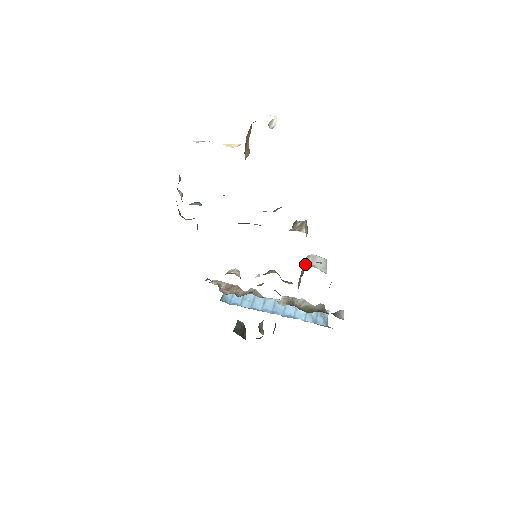
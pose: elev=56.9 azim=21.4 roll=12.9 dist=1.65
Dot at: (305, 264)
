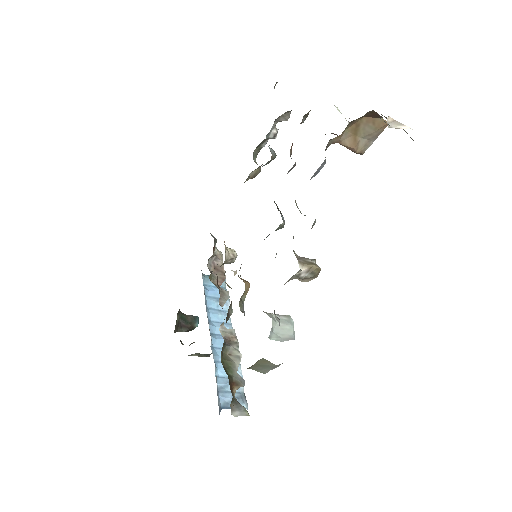
Dot at: occluded
